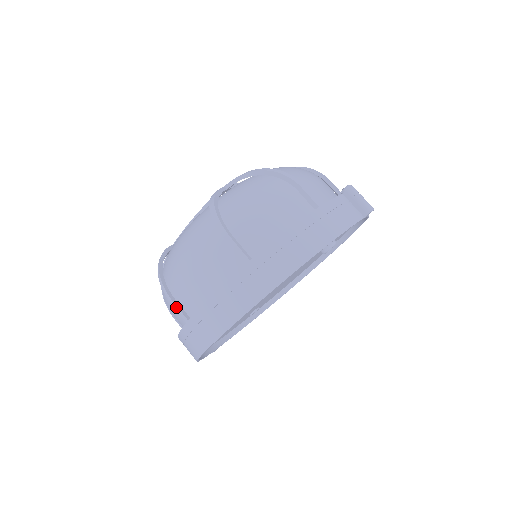
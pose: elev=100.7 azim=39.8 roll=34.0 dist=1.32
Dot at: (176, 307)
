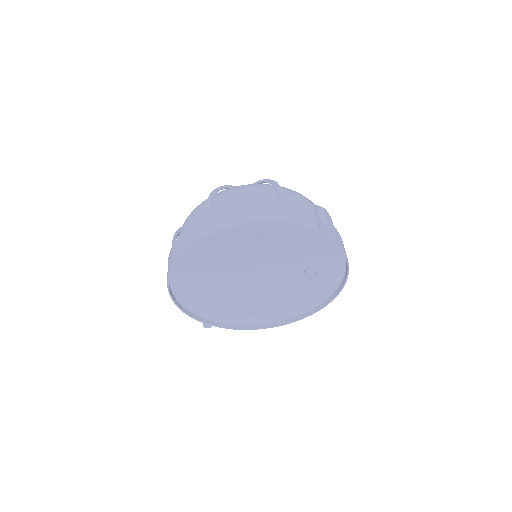
Dot at: occluded
